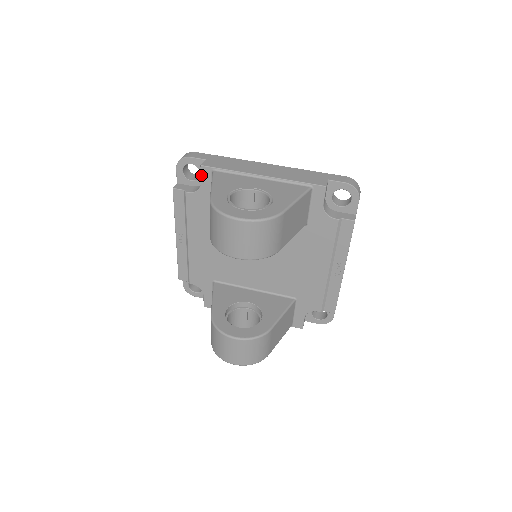
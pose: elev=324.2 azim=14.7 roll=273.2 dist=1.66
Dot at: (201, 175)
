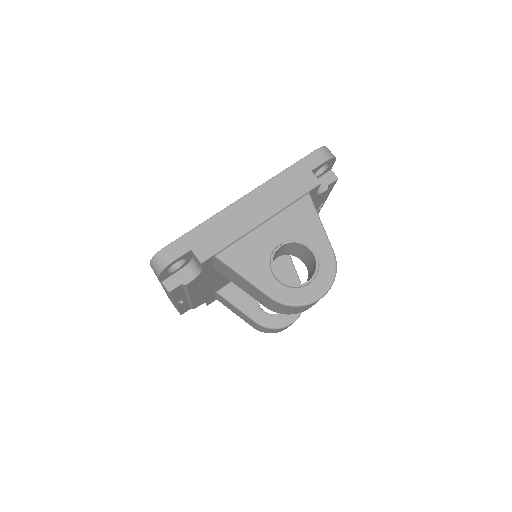
Dot at: (202, 267)
